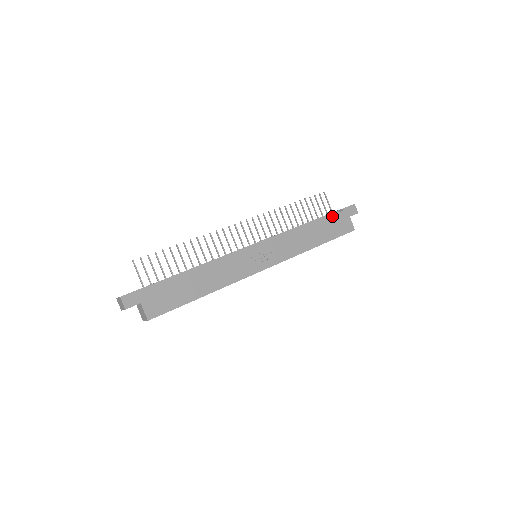
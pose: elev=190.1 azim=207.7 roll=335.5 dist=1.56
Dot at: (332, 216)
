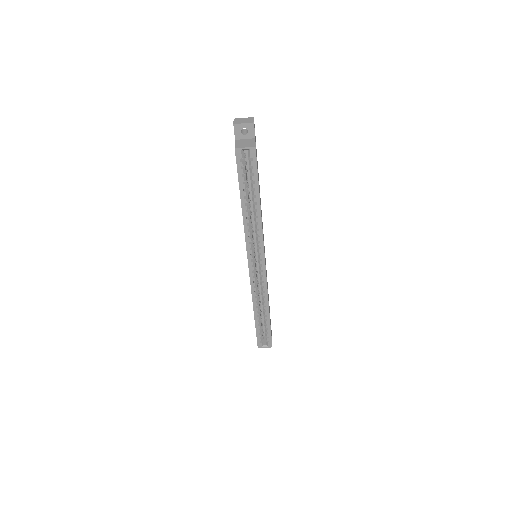
Dot at: occluded
